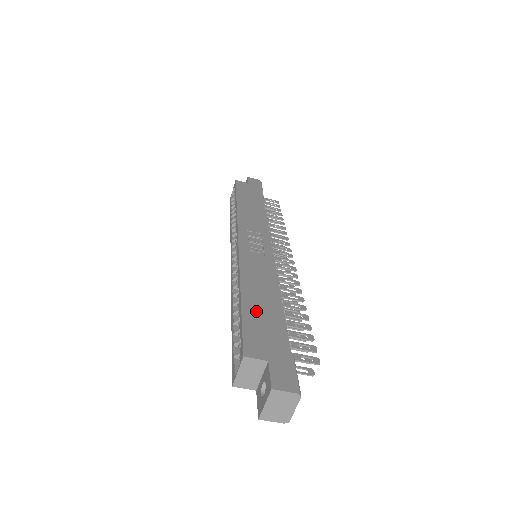
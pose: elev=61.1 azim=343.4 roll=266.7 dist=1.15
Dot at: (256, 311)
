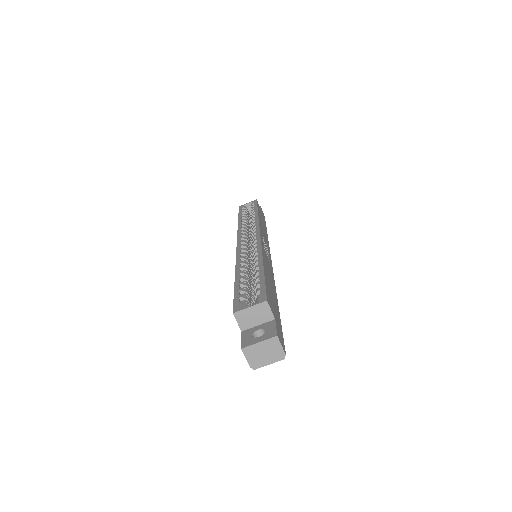
Dot at: (269, 285)
